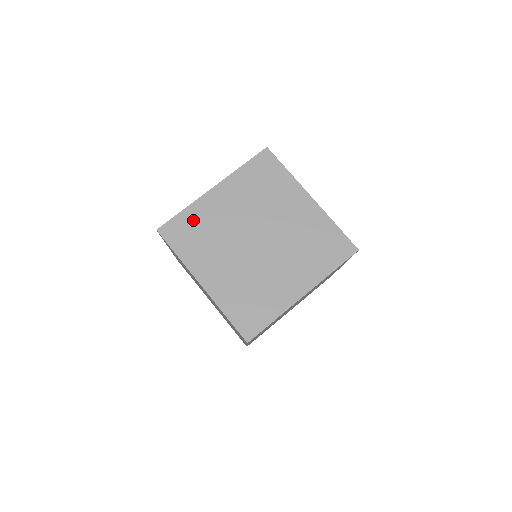
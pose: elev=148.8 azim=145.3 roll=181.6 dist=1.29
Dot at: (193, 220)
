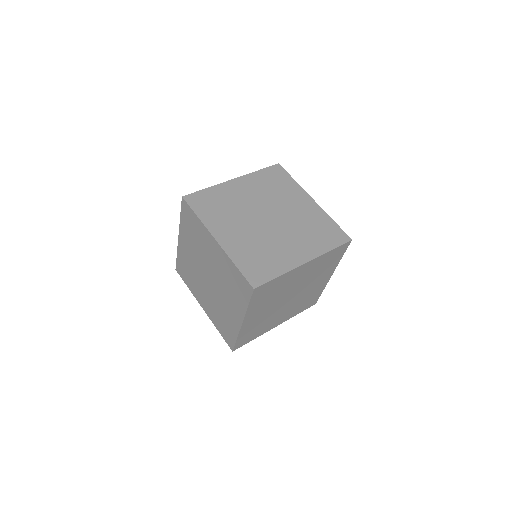
Dot at: (214, 196)
